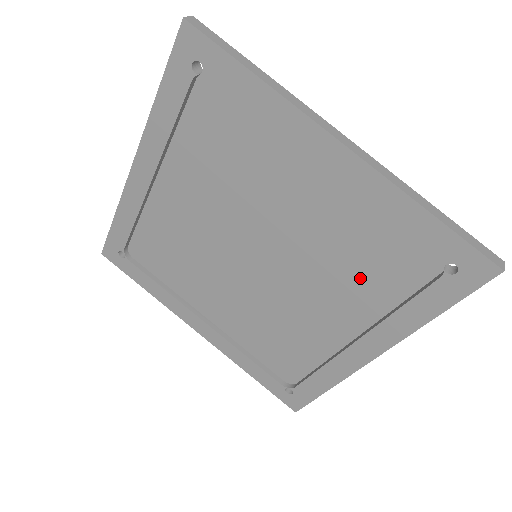
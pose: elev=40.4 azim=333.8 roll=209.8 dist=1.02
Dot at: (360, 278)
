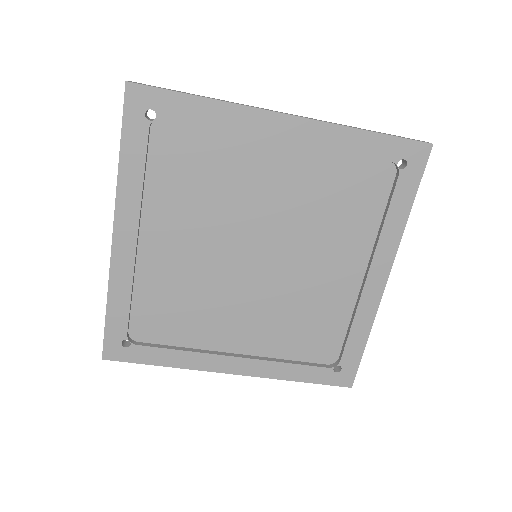
Dot at: (345, 217)
